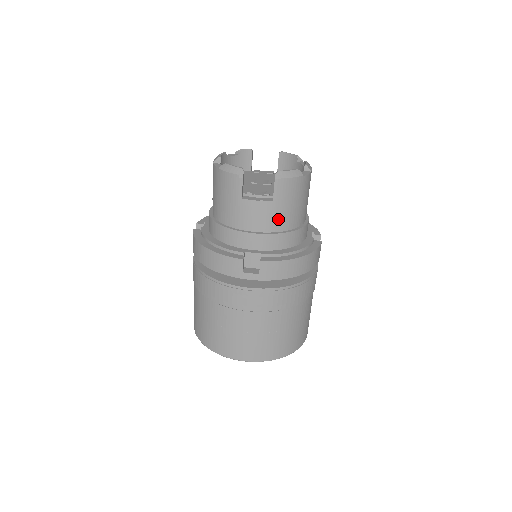
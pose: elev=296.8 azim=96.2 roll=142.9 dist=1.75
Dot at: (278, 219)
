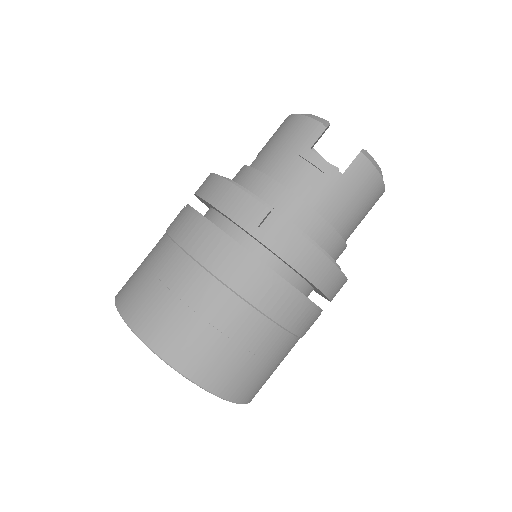
Dot at: (332, 202)
